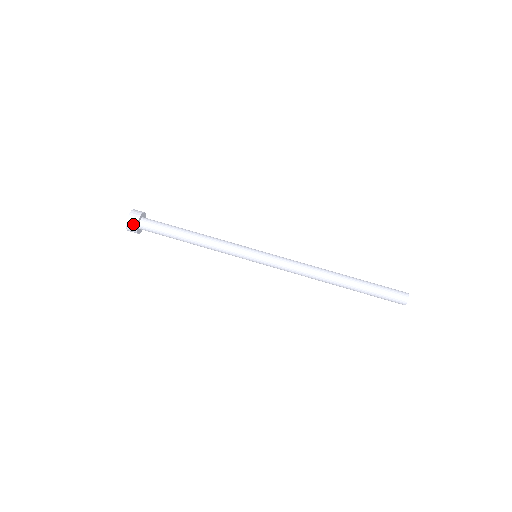
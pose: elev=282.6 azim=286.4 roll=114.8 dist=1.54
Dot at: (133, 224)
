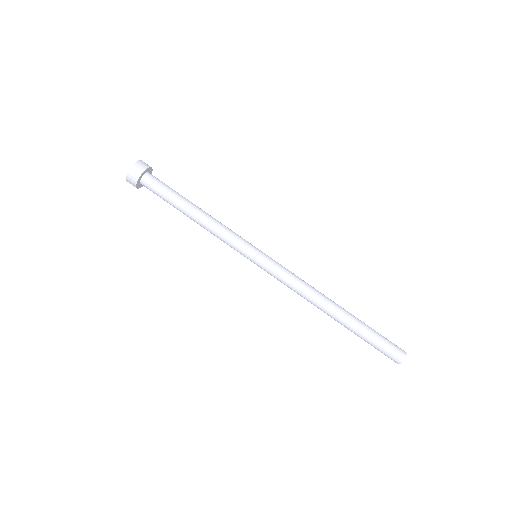
Dot at: (136, 173)
